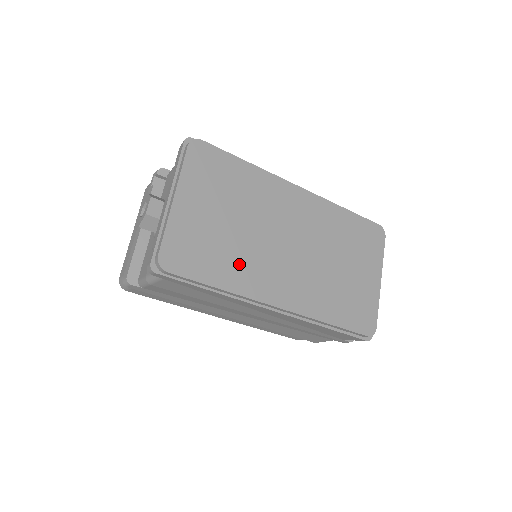
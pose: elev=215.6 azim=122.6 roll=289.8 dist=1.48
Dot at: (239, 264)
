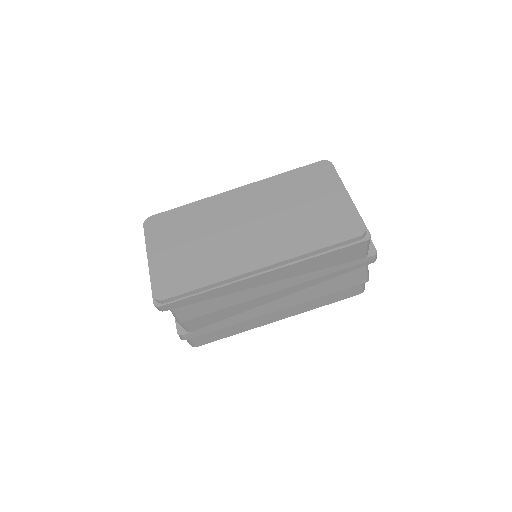
Dot at: (213, 263)
